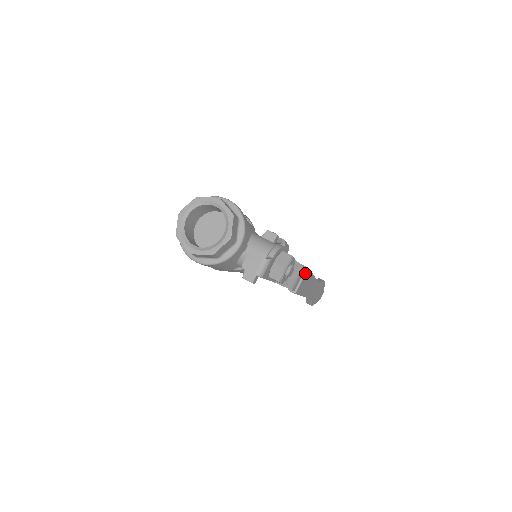
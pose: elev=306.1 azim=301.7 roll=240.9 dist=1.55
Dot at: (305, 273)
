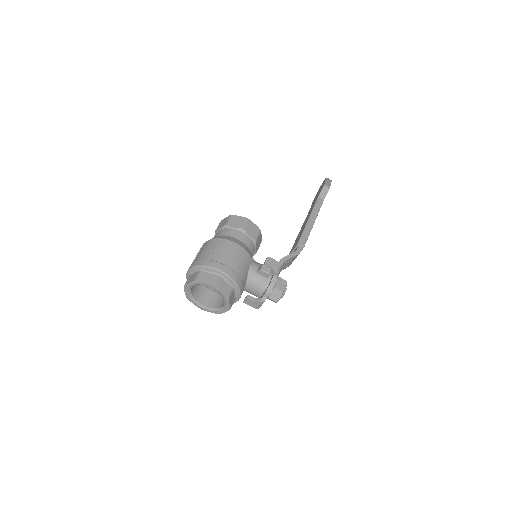
Dot at: (301, 250)
